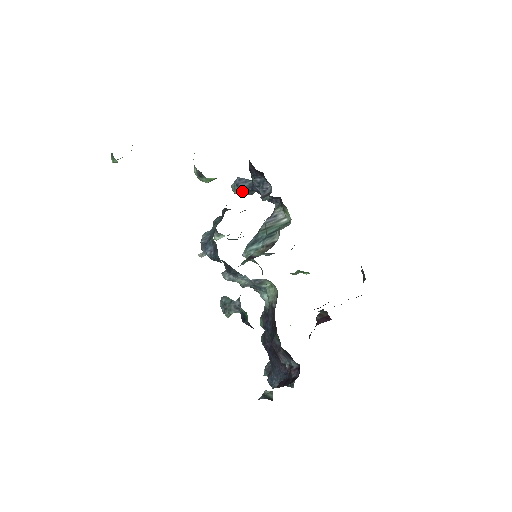
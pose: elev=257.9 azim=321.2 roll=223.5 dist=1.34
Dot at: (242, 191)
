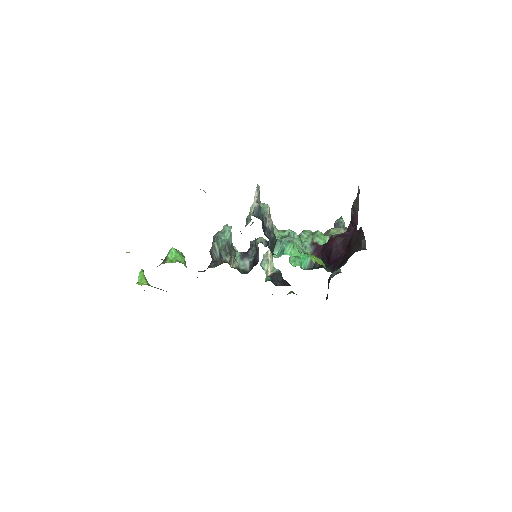
Dot at: occluded
